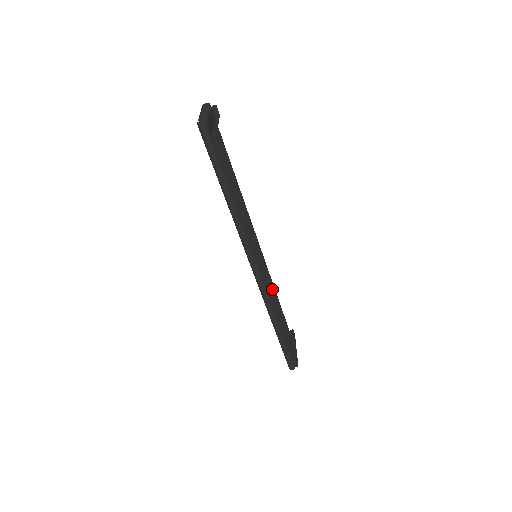
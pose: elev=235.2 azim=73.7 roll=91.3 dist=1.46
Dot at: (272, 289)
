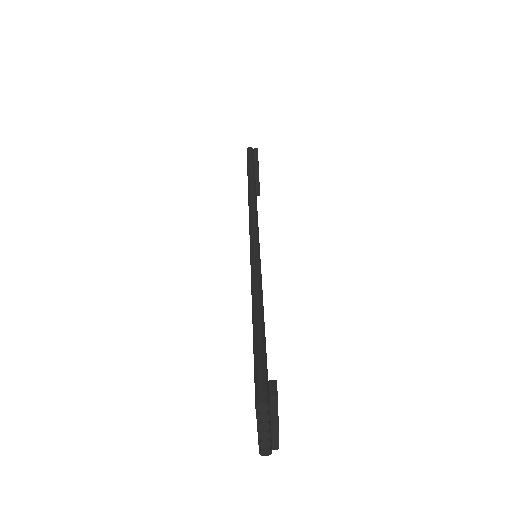
Dot at: occluded
